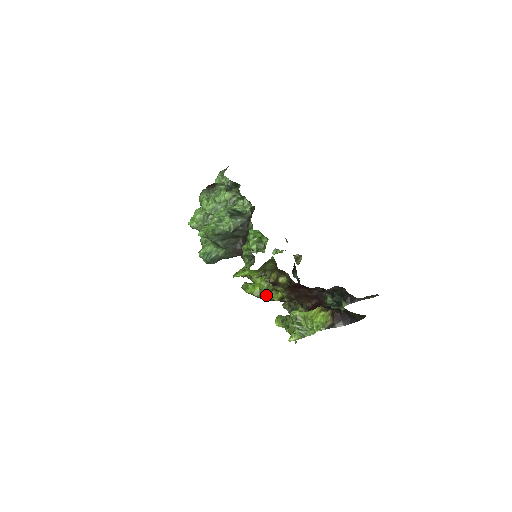
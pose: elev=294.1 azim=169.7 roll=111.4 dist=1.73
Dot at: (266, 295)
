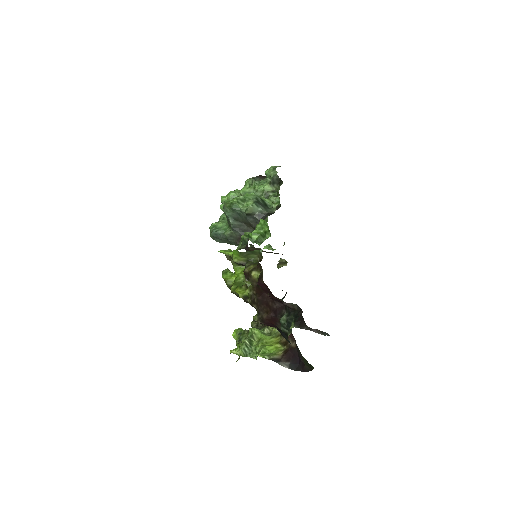
Dot at: (236, 287)
